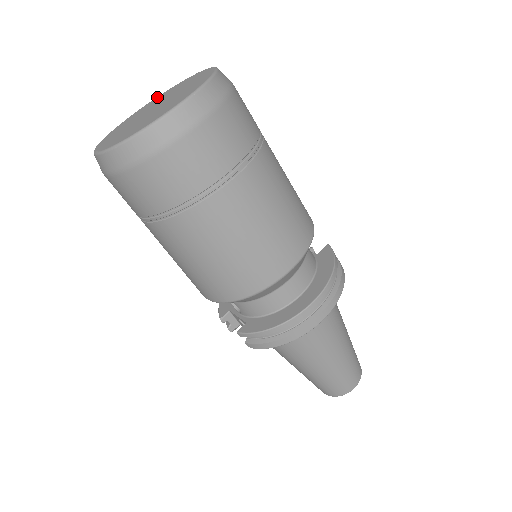
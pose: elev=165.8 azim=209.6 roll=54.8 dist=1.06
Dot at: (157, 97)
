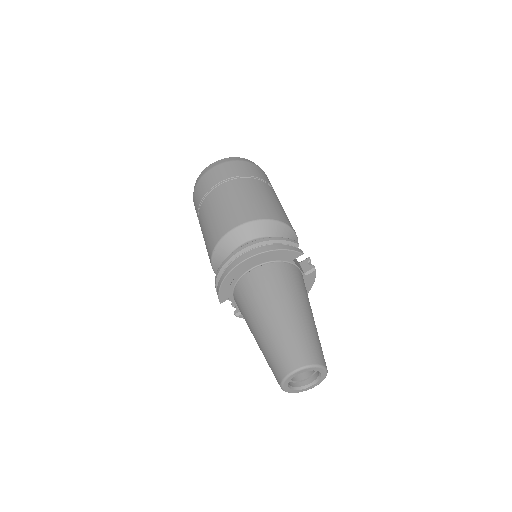
Dot at: occluded
